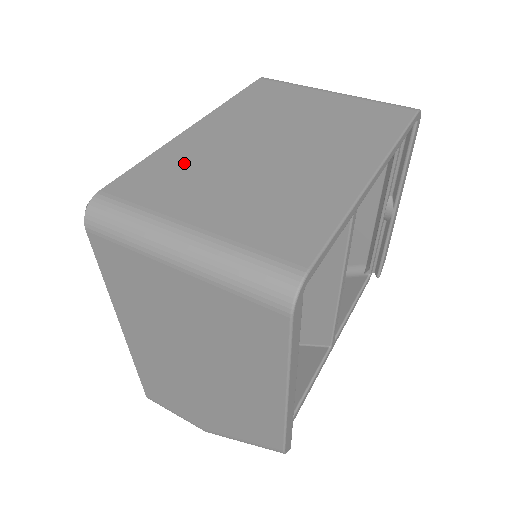
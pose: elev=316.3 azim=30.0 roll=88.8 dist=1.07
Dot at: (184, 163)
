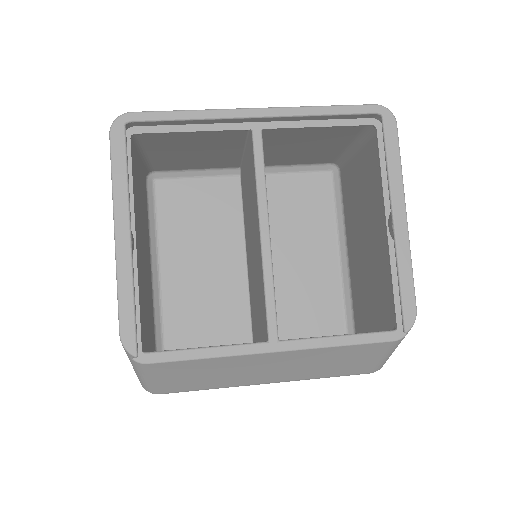
Dot at: occluded
